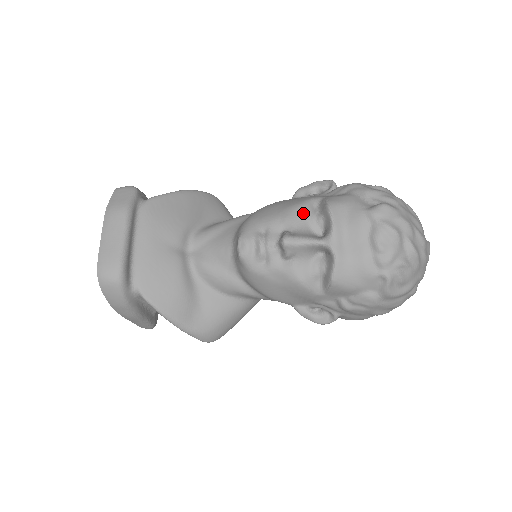
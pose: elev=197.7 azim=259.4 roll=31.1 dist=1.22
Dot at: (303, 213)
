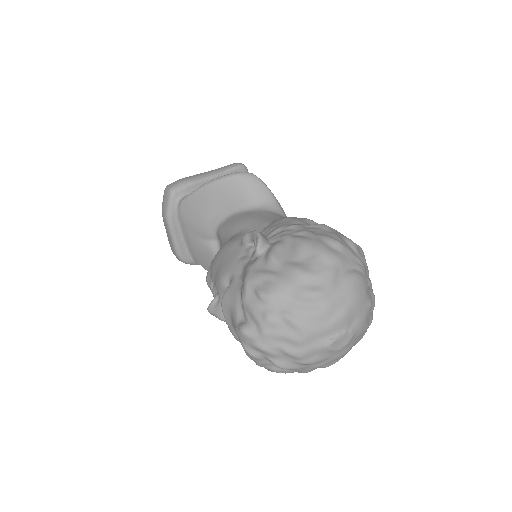
Dot at: (221, 288)
